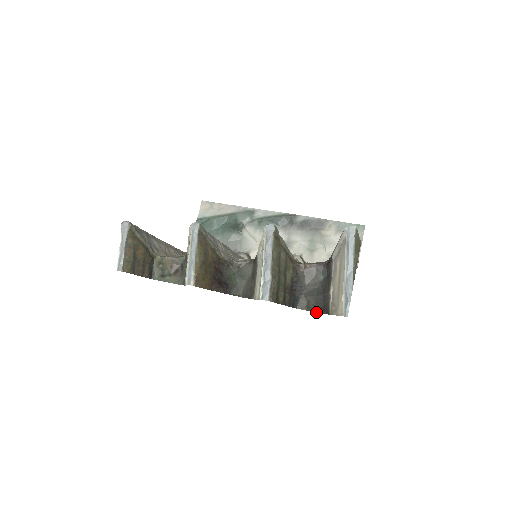
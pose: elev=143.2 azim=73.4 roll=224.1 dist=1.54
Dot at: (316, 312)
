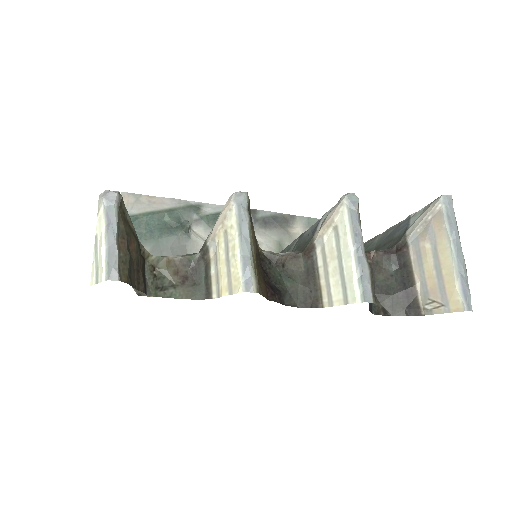
Dot at: (397, 315)
